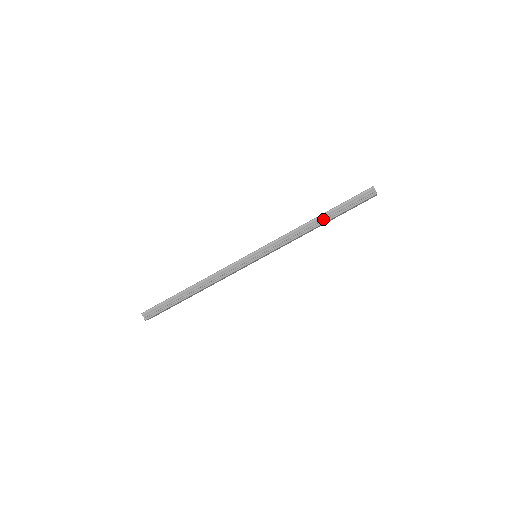
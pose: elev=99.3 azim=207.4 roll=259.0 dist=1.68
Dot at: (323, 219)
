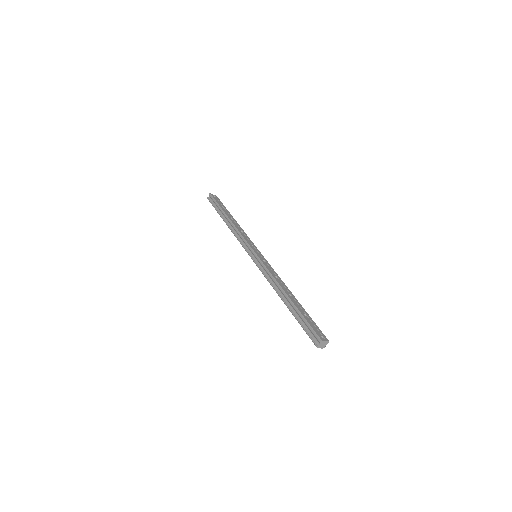
Dot at: (287, 301)
